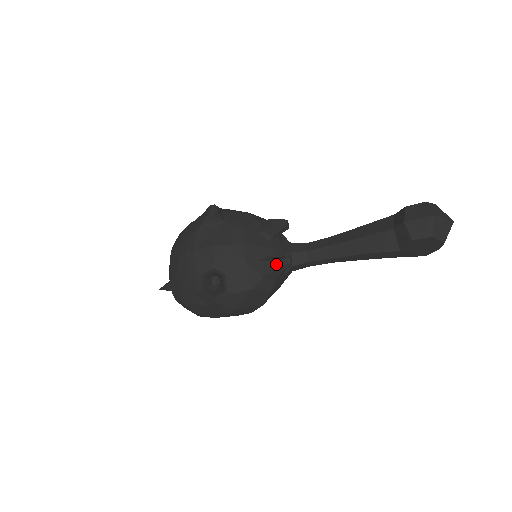
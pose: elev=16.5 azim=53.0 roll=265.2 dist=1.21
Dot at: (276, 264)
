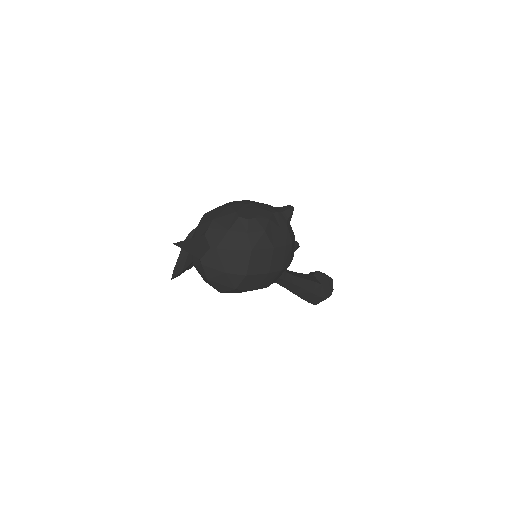
Dot at: occluded
